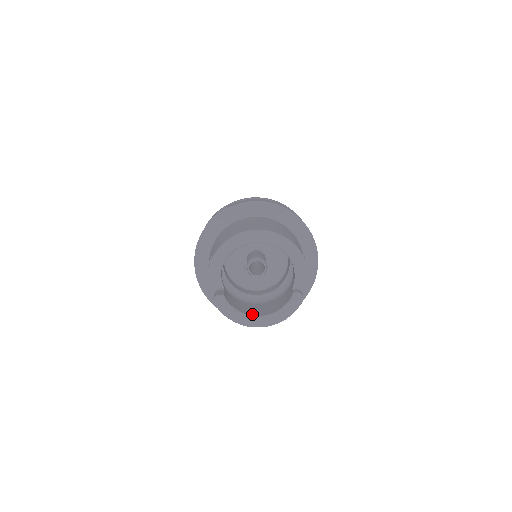
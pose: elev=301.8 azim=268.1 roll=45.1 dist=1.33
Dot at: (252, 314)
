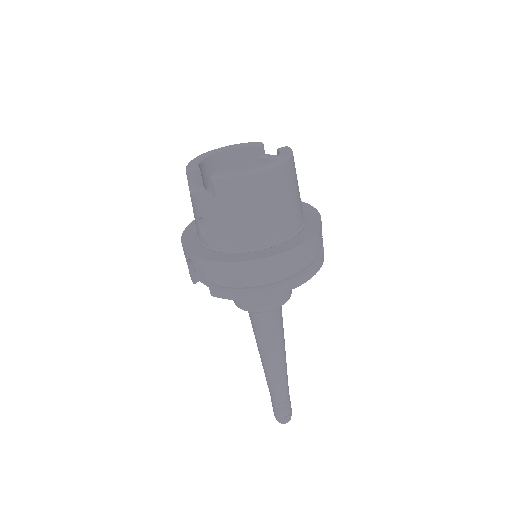
Dot at: occluded
